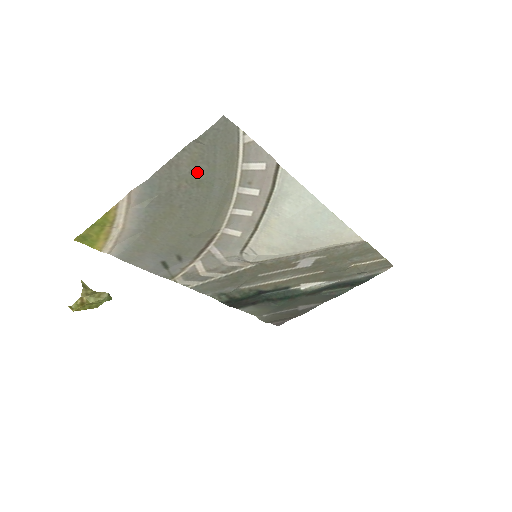
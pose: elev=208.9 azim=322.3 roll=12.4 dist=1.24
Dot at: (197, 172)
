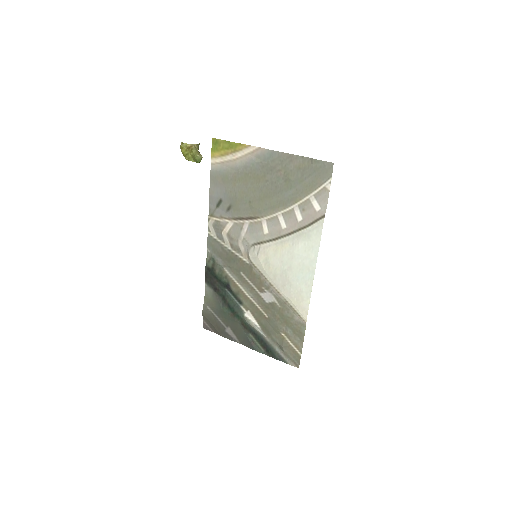
Dot at: (294, 174)
